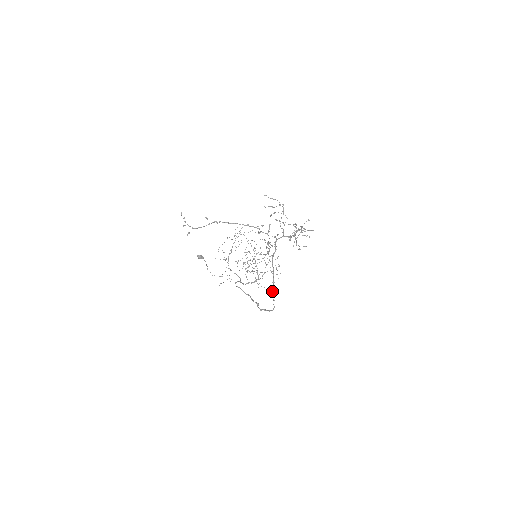
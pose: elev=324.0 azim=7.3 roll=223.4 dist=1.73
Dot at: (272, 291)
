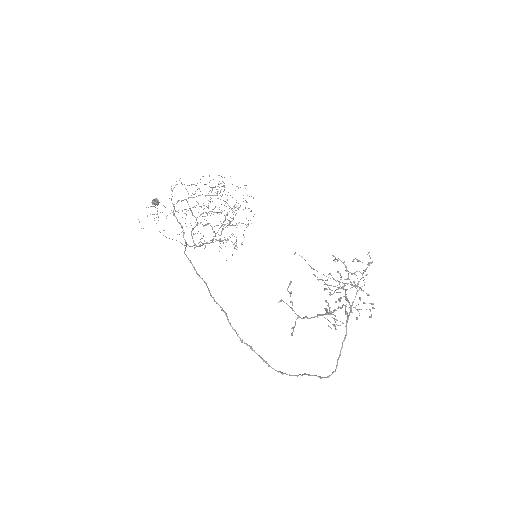
Dot at: (309, 375)
